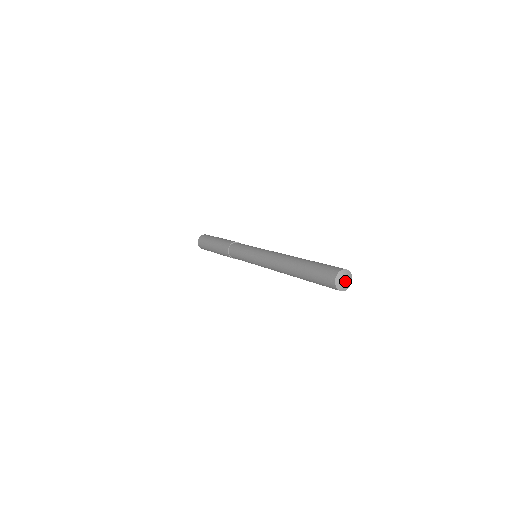
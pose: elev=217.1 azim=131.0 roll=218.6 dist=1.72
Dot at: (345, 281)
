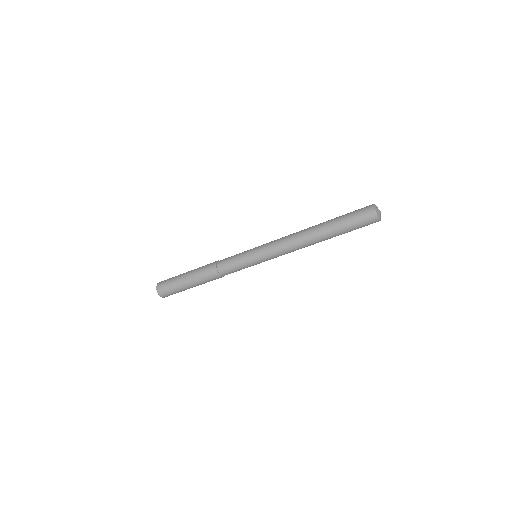
Dot at: (380, 211)
